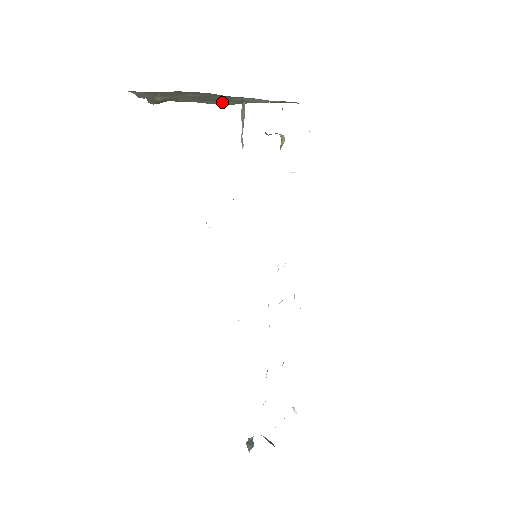
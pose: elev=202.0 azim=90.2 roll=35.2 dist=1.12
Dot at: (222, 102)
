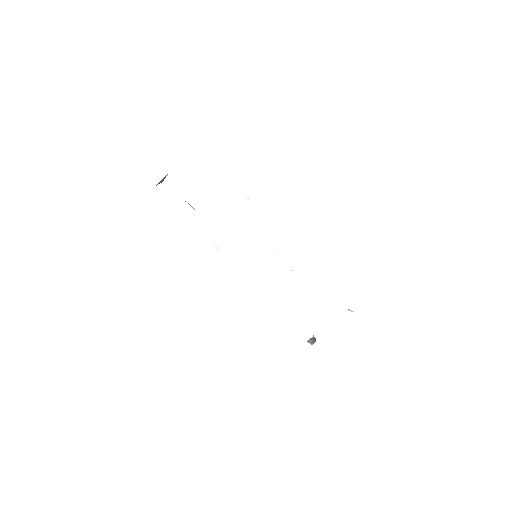
Dot at: occluded
